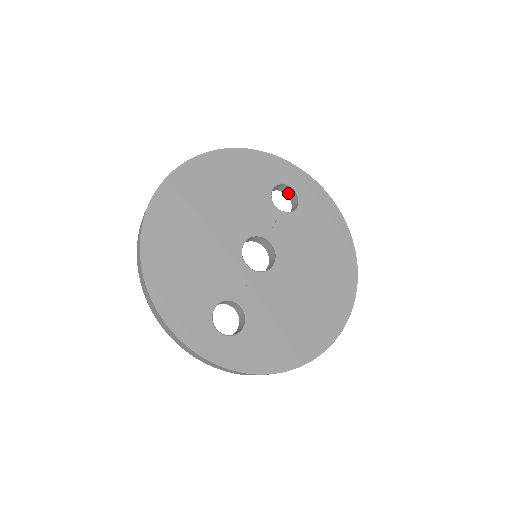
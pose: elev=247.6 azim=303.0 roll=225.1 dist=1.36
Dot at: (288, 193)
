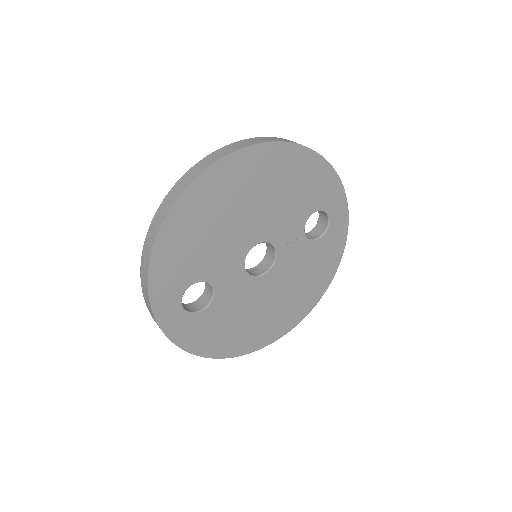
Dot at: (321, 217)
